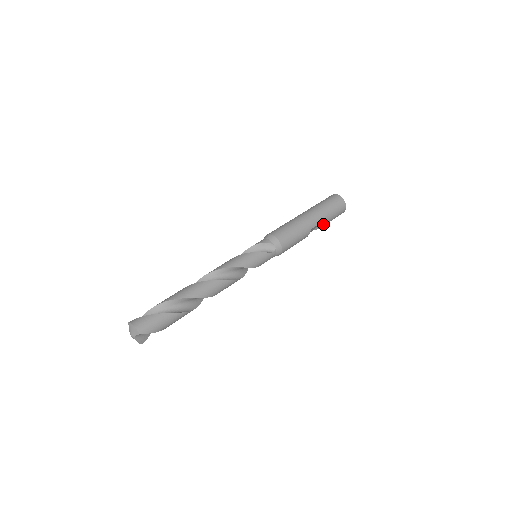
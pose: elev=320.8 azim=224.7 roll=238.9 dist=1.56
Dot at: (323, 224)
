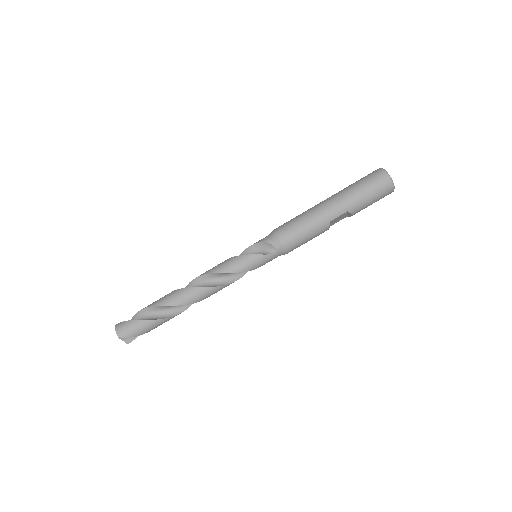
Dot at: (353, 212)
